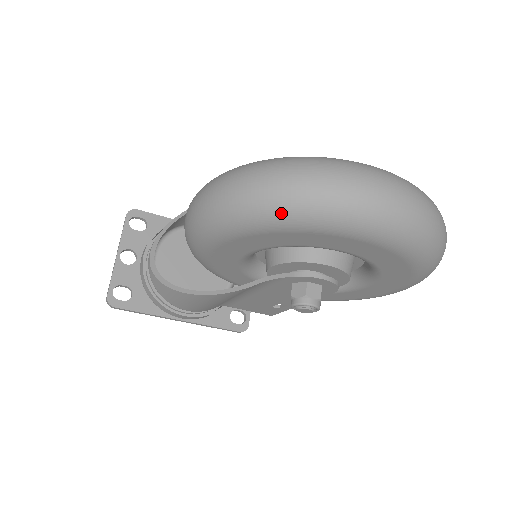
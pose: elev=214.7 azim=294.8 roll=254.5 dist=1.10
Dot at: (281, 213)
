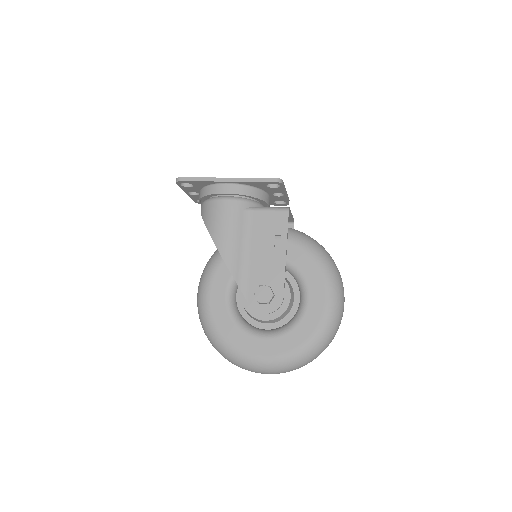
Dot at: occluded
